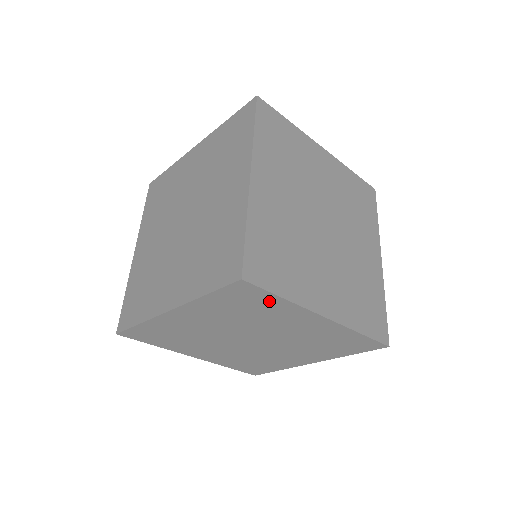
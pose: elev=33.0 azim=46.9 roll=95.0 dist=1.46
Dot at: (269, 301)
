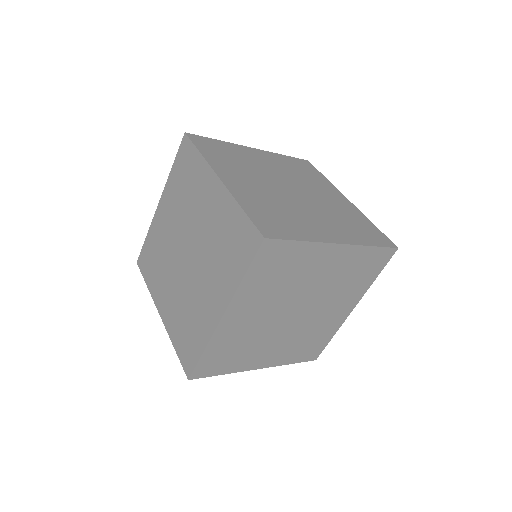
Dot at: (293, 252)
